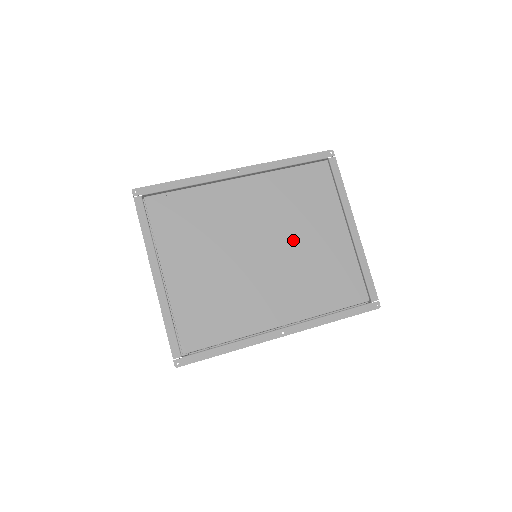
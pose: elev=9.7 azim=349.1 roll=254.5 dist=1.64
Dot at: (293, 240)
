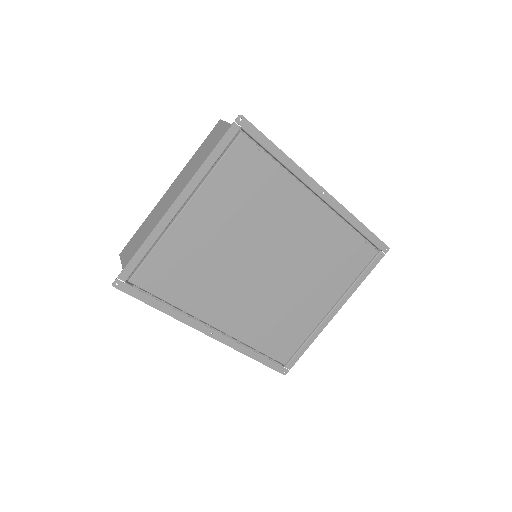
Dot at: (293, 281)
